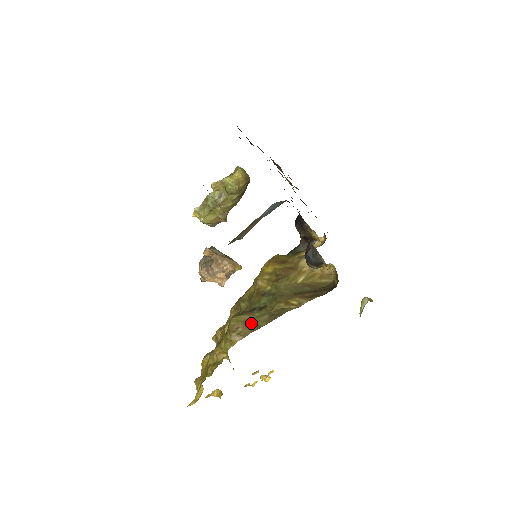
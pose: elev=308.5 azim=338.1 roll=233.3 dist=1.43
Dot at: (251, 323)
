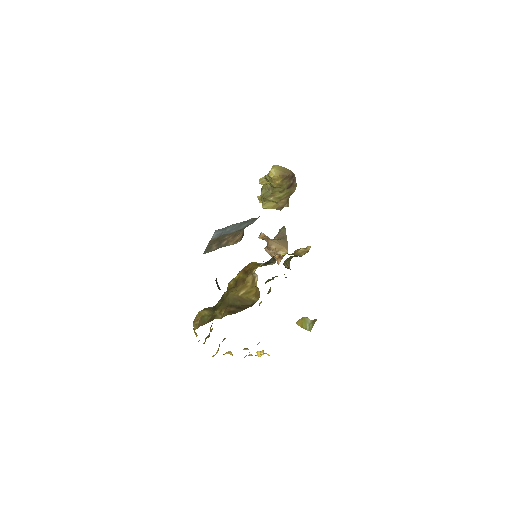
Dot at: (203, 319)
